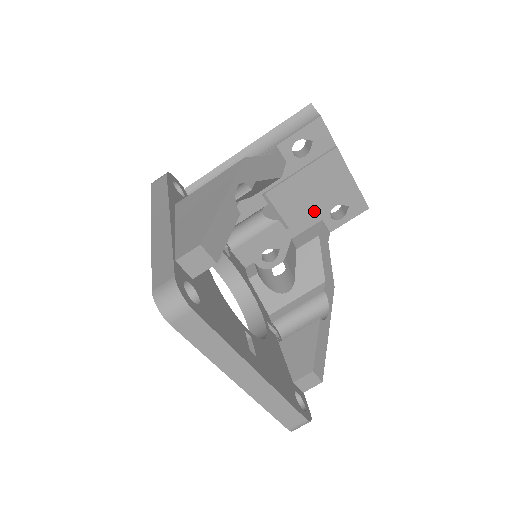
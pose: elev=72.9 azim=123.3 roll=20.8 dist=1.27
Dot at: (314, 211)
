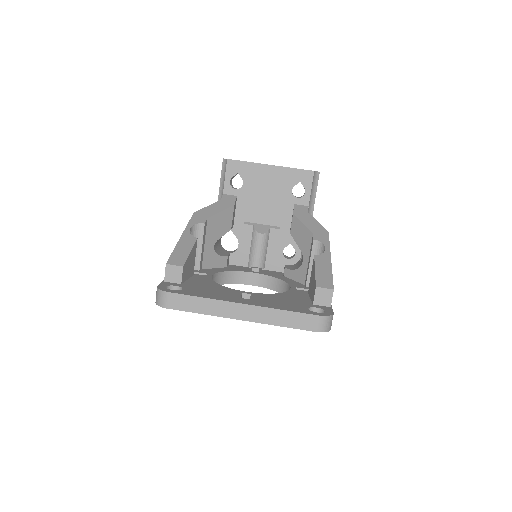
Dot at: (282, 204)
